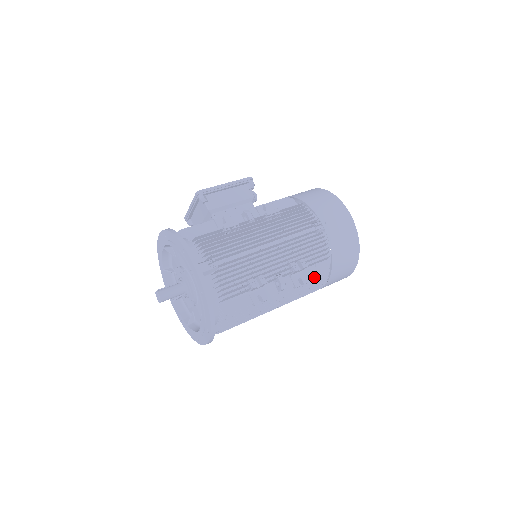
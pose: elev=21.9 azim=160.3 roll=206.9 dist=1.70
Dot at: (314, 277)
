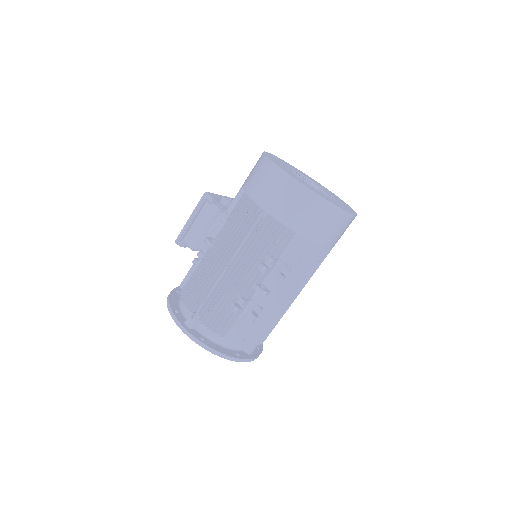
Dot at: (294, 259)
